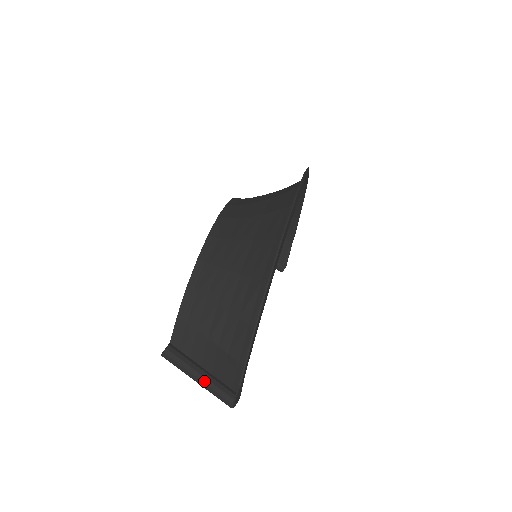
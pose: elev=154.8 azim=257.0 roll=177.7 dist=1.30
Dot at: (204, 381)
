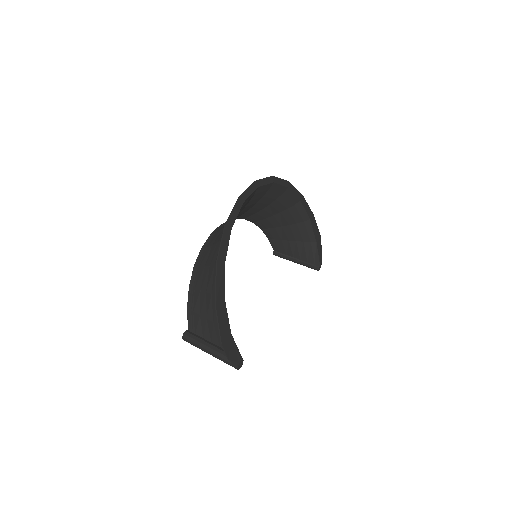
Dot at: (212, 352)
